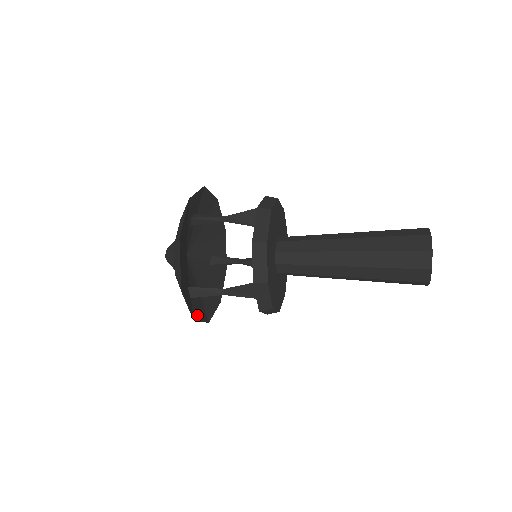
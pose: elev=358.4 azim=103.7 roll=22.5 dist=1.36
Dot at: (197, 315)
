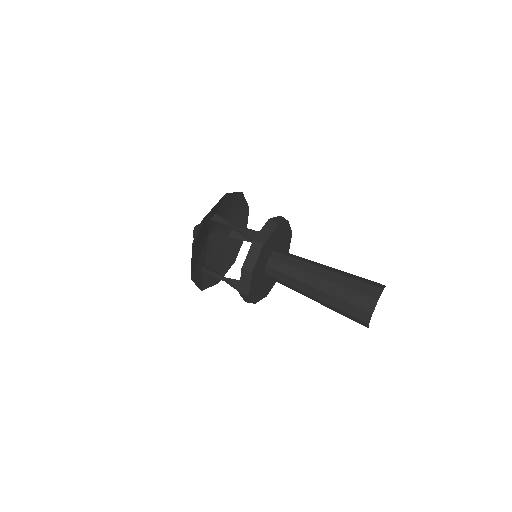
Dot at: (207, 284)
